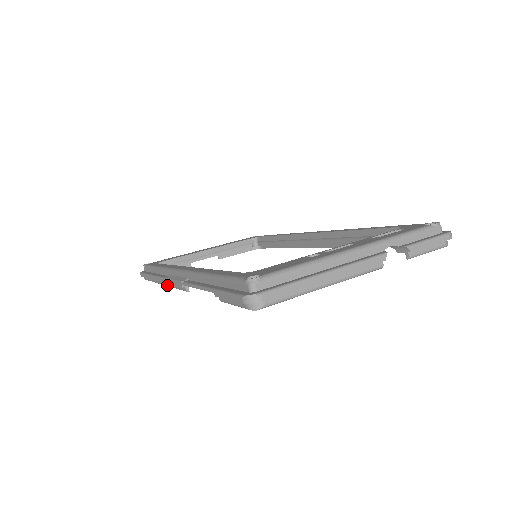
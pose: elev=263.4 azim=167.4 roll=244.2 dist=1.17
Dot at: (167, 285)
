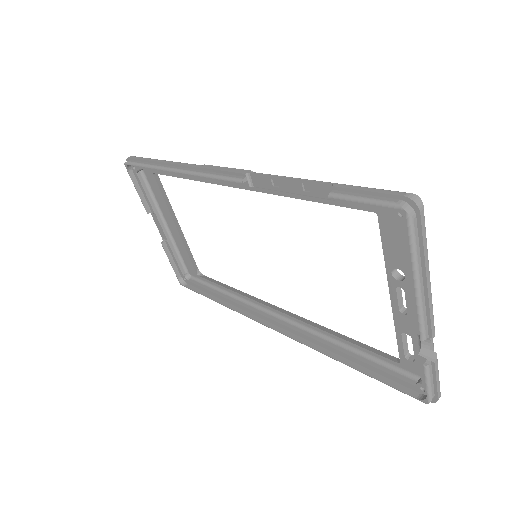
Dot at: (193, 171)
